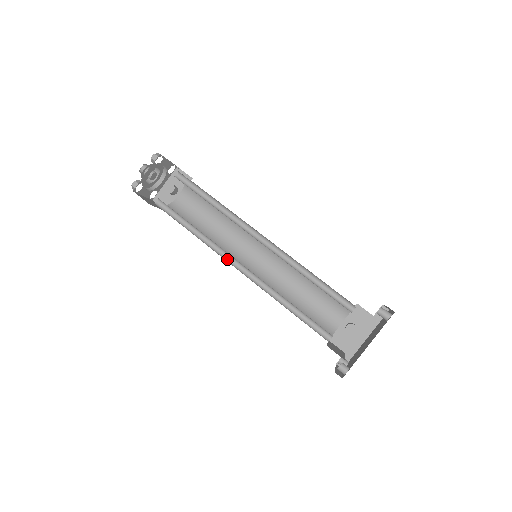
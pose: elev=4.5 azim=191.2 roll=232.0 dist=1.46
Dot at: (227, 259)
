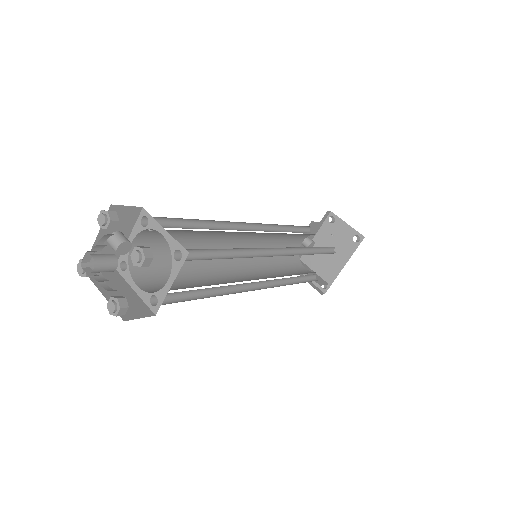
Dot at: (244, 287)
